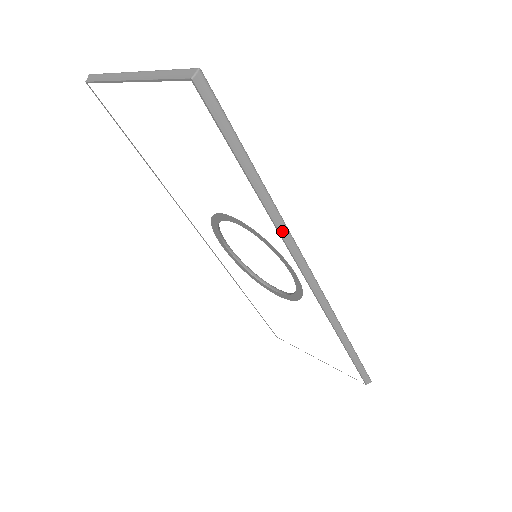
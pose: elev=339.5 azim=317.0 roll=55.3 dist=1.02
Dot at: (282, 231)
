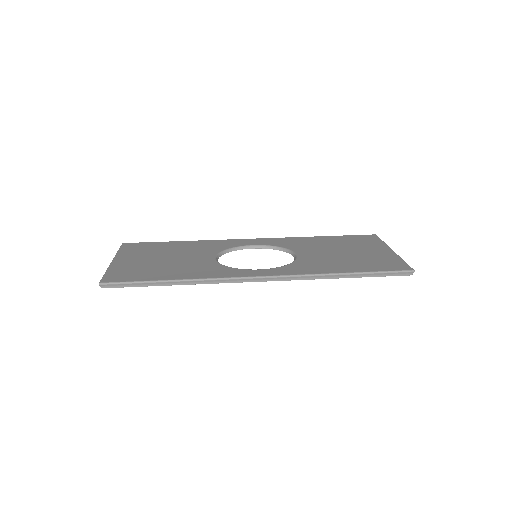
Dot at: (209, 282)
